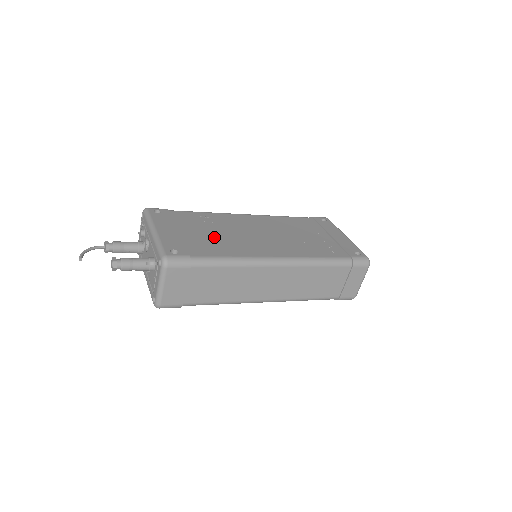
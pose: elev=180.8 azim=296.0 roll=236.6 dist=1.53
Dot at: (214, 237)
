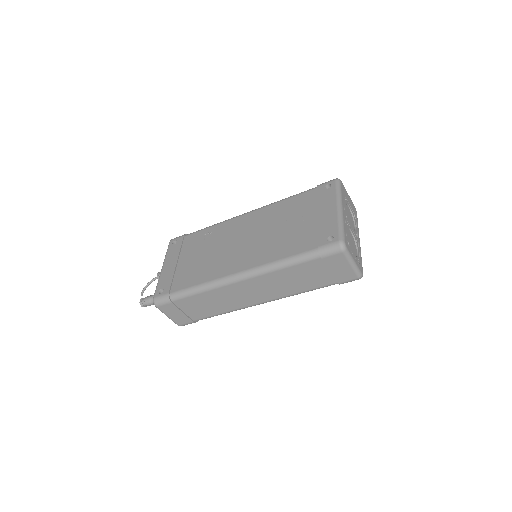
Dot at: (200, 261)
